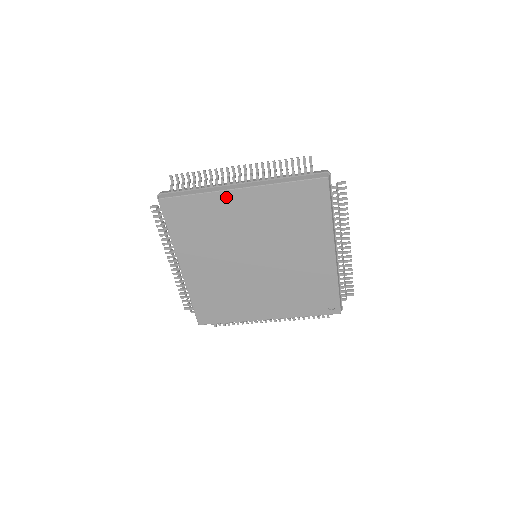
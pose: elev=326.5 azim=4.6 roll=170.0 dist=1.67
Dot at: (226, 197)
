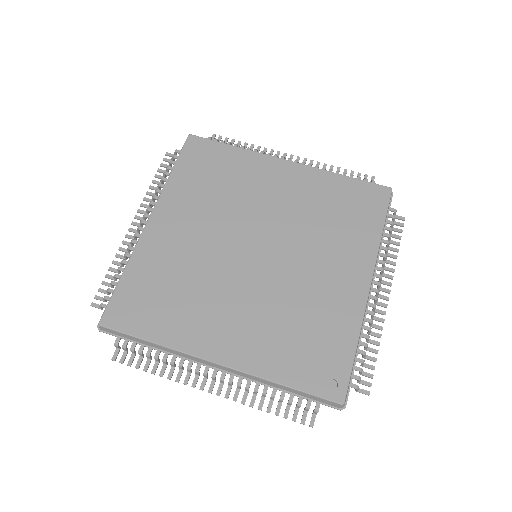
Dot at: (267, 162)
